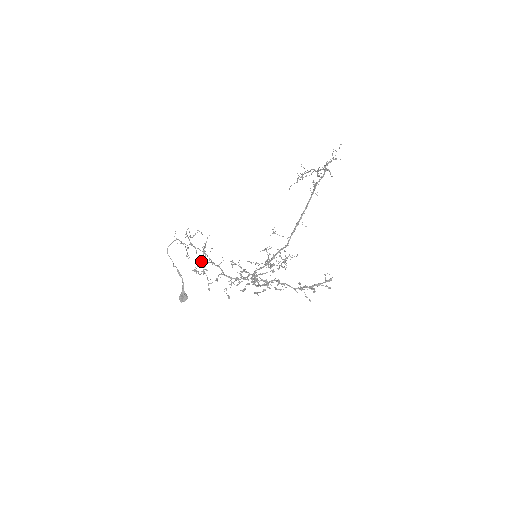
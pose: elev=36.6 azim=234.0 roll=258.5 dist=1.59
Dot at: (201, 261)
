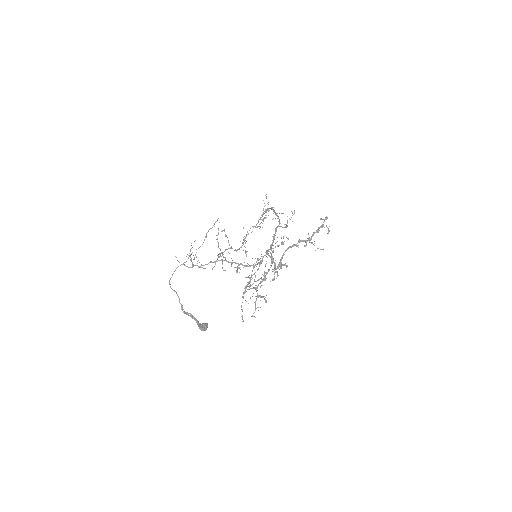
Dot at: (216, 260)
